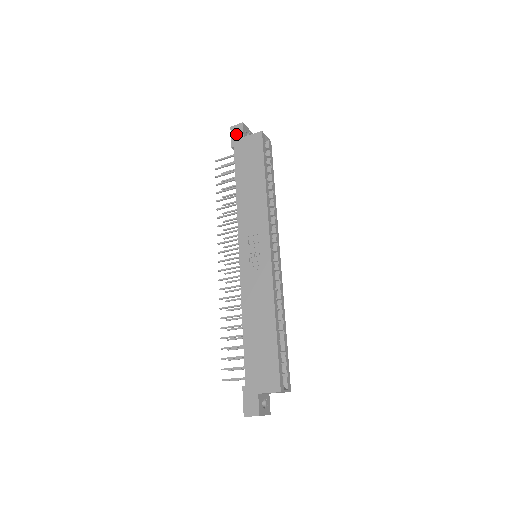
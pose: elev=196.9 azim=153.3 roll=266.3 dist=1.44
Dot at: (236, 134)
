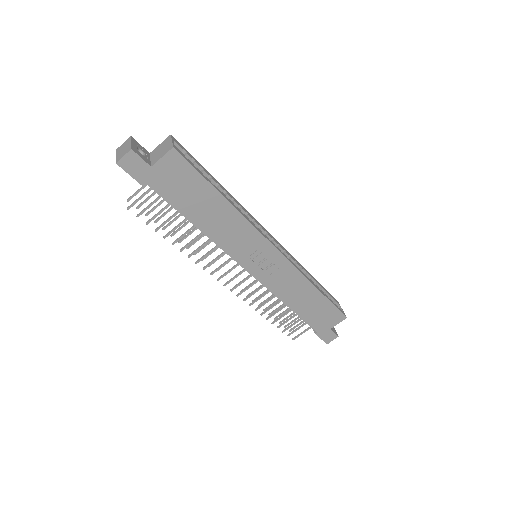
Dot at: (135, 169)
